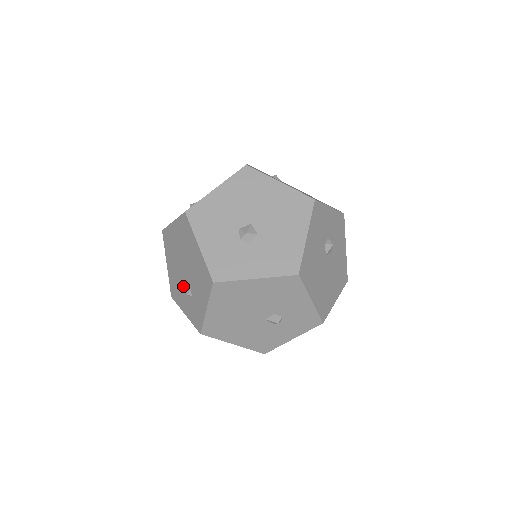
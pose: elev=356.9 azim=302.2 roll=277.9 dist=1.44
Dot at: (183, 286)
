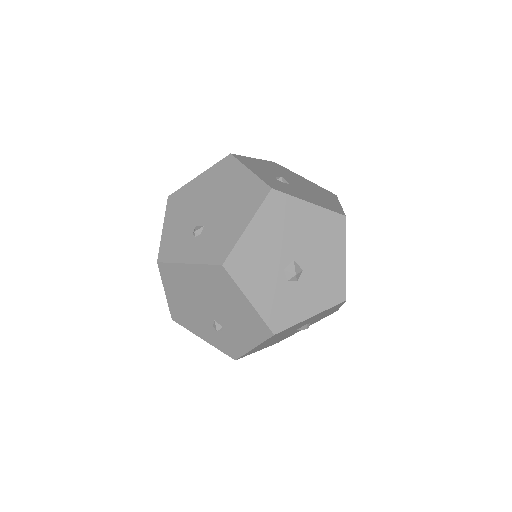
Dot at: (204, 320)
